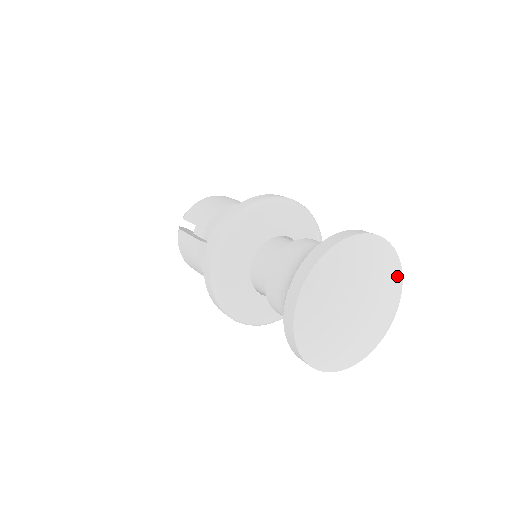
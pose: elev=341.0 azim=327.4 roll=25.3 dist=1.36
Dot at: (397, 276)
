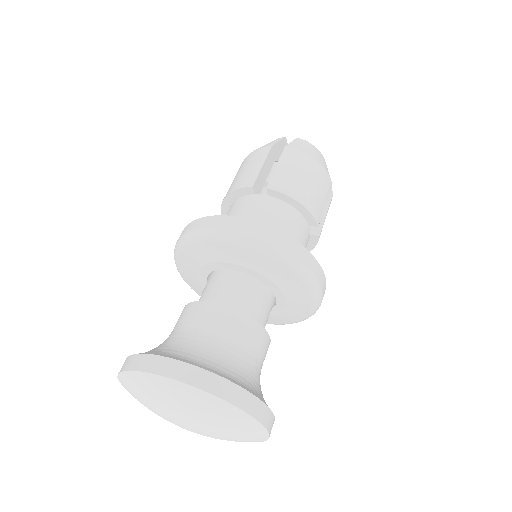
Dot at: (221, 410)
